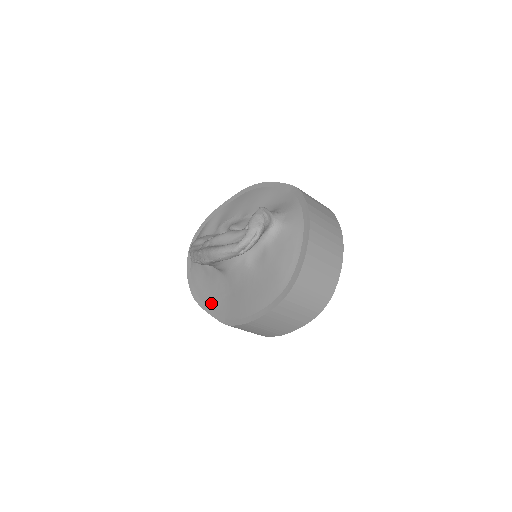
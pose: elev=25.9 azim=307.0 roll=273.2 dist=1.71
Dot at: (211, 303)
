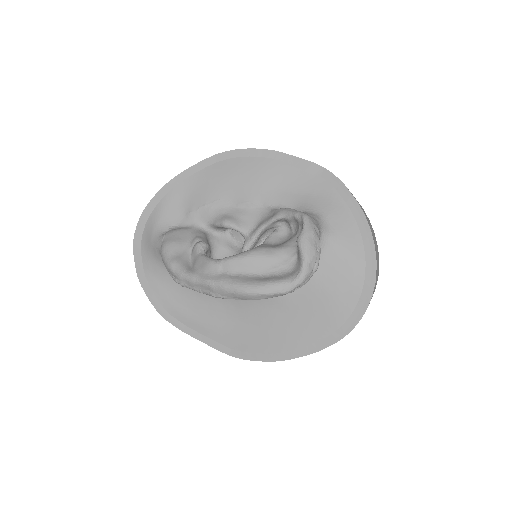
Dot at: (199, 326)
